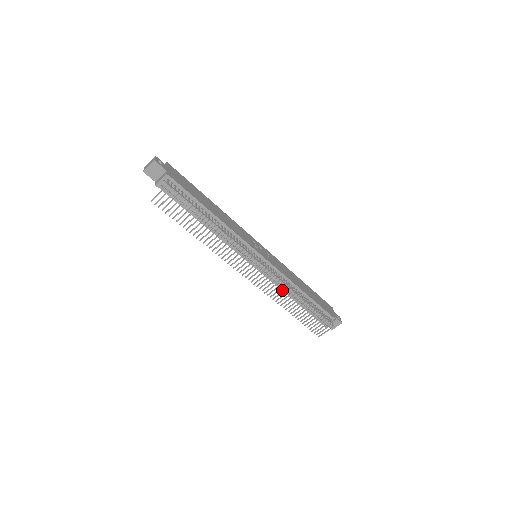
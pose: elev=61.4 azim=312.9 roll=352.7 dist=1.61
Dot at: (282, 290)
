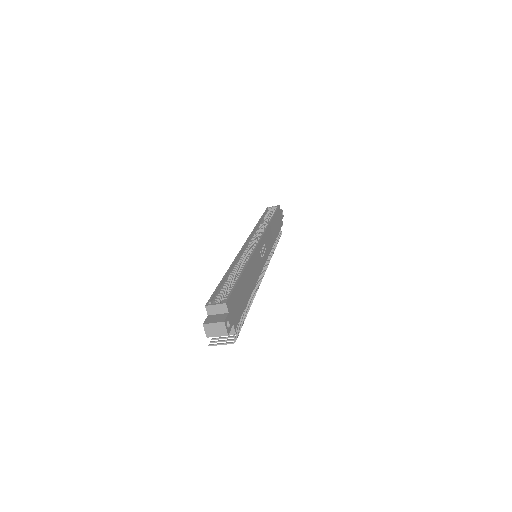
Dot at: occluded
